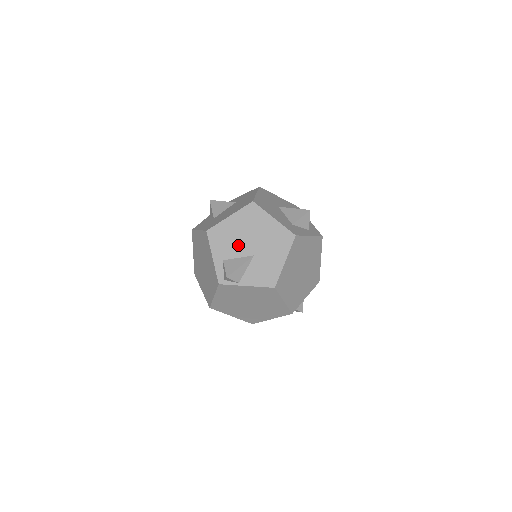
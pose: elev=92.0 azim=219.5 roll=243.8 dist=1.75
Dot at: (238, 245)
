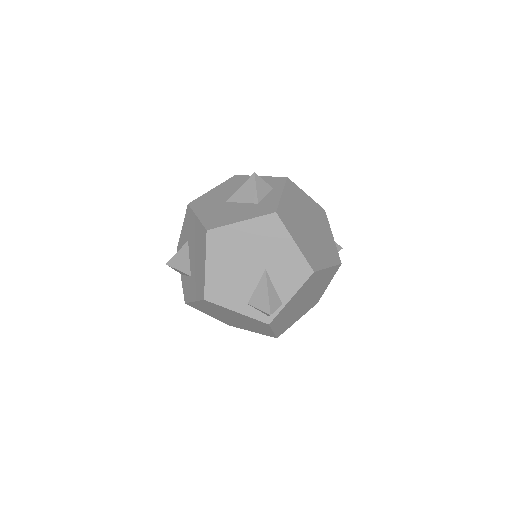
Dot at: (243, 278)
